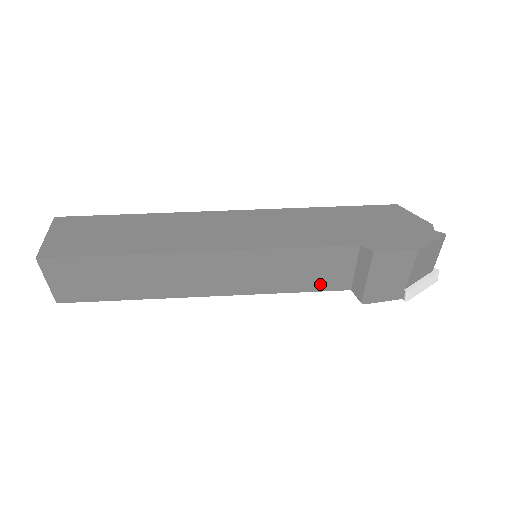
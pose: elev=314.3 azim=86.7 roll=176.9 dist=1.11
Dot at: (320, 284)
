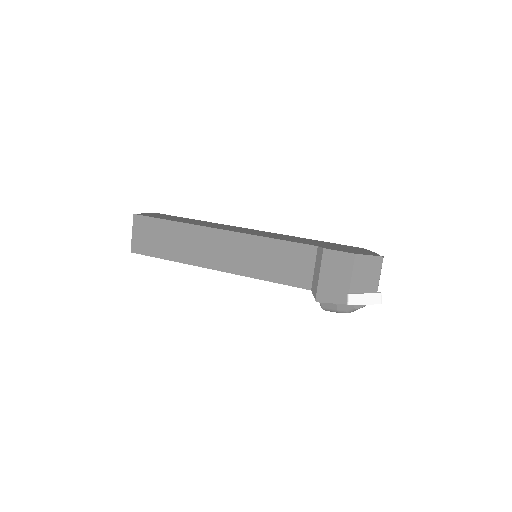
Dot at: (289, 278)
